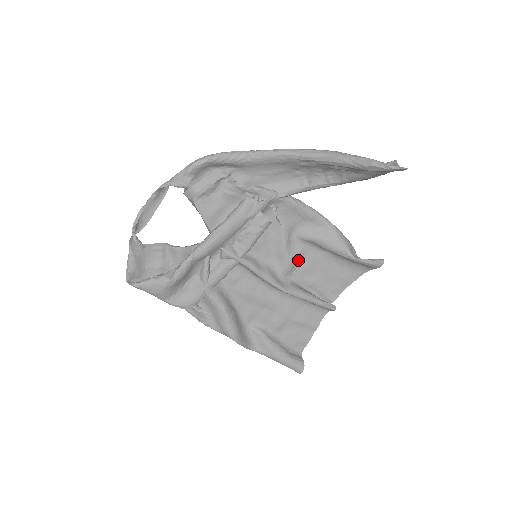
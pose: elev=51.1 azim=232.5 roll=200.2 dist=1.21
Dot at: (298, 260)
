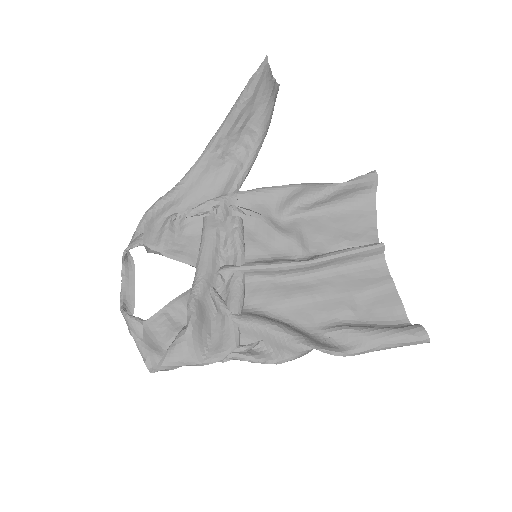
Dot at: (302, 235)
